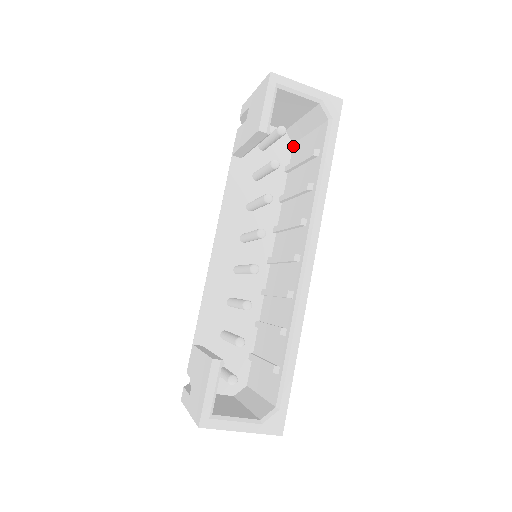
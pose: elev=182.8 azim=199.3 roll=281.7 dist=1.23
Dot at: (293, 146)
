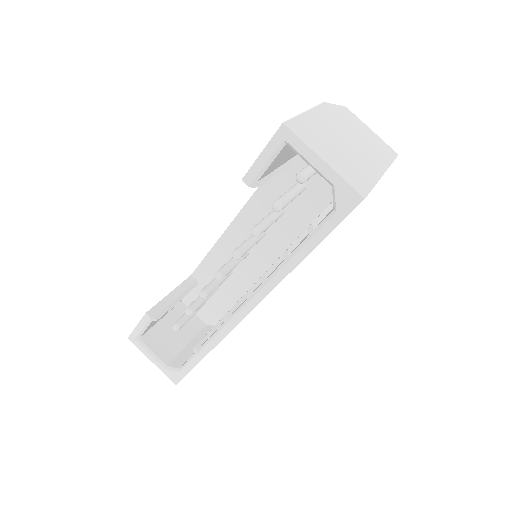
Dot at: occluded
